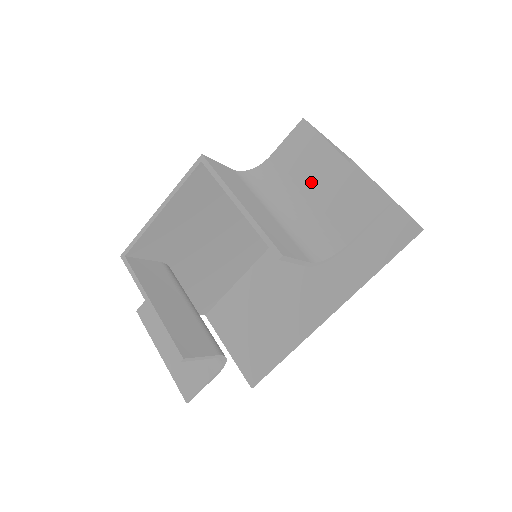
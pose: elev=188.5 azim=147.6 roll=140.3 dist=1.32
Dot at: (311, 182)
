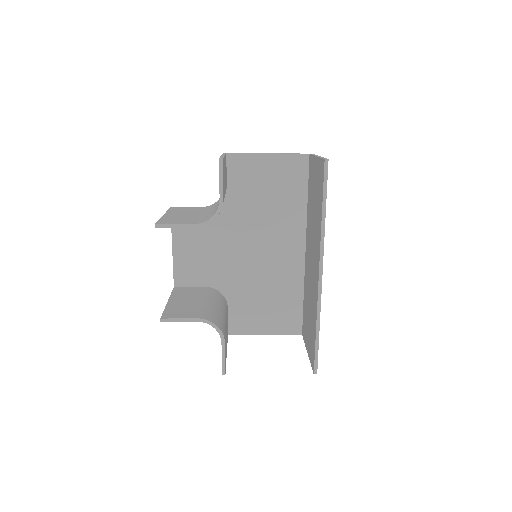
Dot at: occluded
